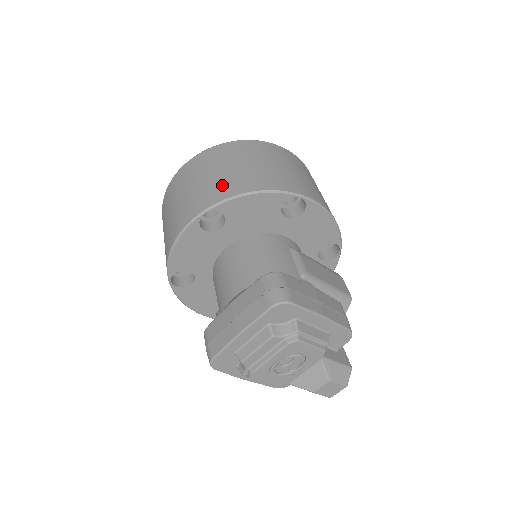
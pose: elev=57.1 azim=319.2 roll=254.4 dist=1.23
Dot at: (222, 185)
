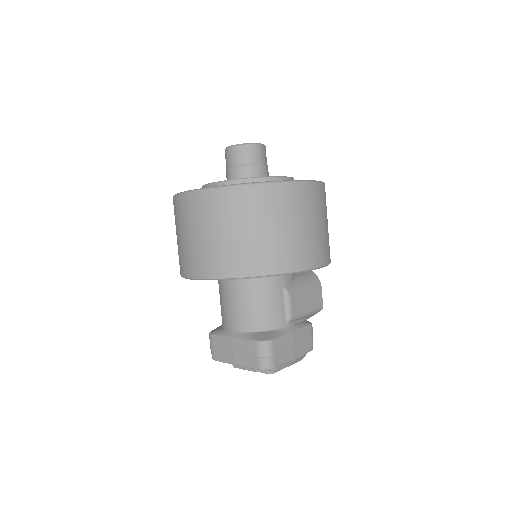
Dot at: (235, 257)
